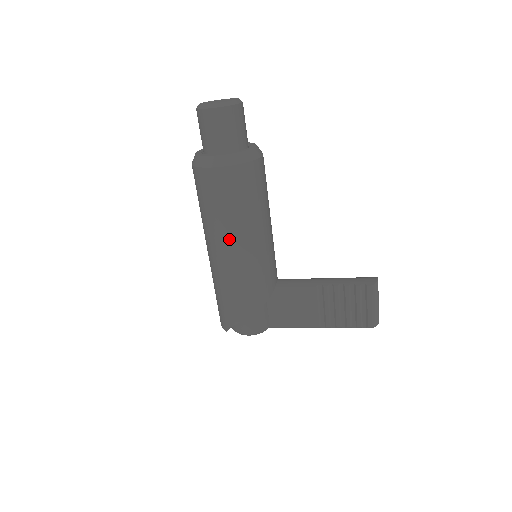
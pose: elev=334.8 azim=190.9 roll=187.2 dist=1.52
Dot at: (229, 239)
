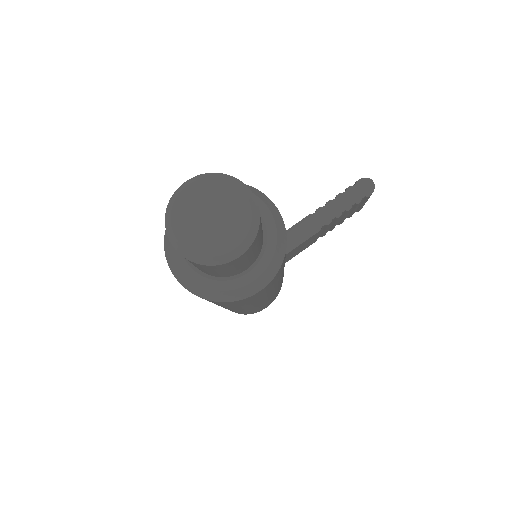
Dot at: occluded
